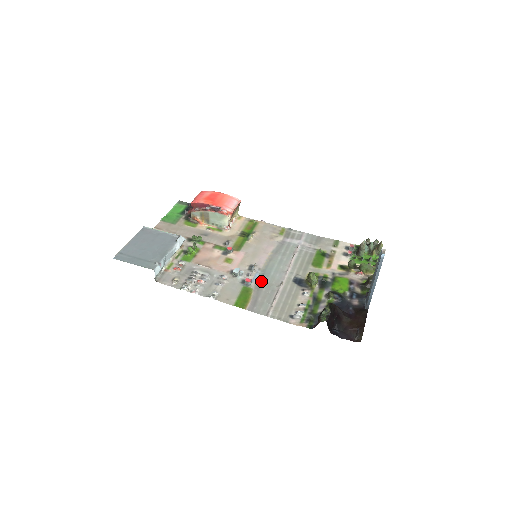
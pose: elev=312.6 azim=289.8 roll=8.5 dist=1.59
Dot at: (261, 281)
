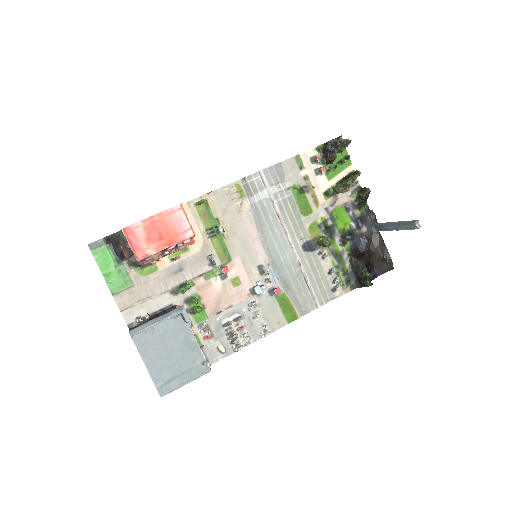
Dot at: (282, 277)
